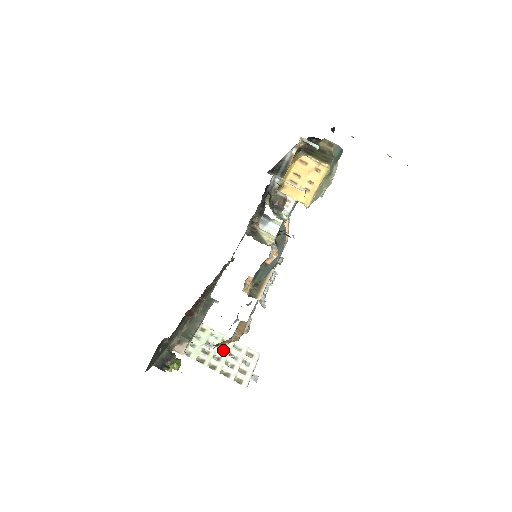
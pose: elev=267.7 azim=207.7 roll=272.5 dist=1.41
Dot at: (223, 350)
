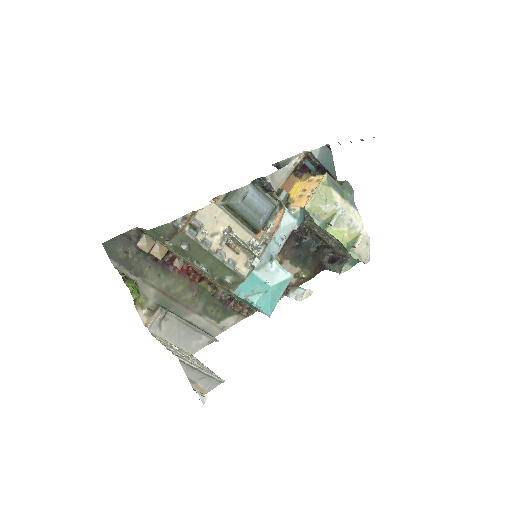
Dot at: occluded
